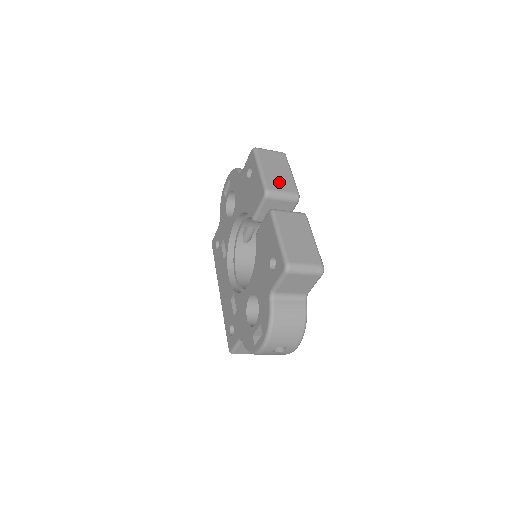
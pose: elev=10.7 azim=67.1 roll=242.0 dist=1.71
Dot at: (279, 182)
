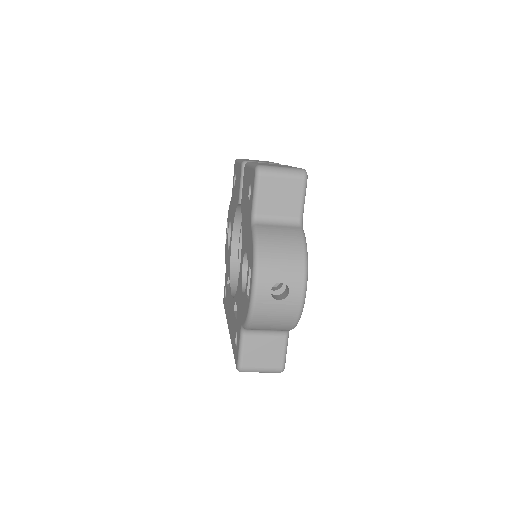
Dot at: (259, 161)
